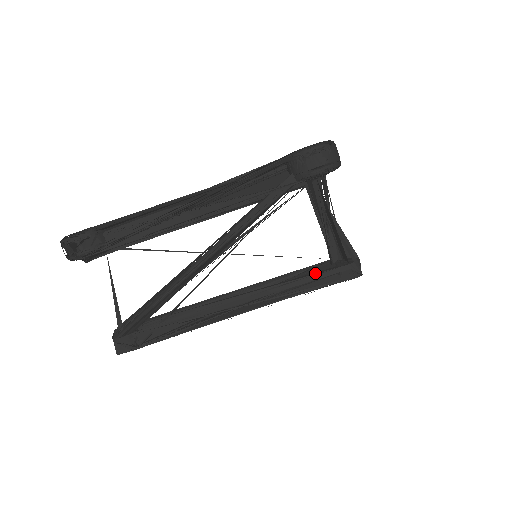
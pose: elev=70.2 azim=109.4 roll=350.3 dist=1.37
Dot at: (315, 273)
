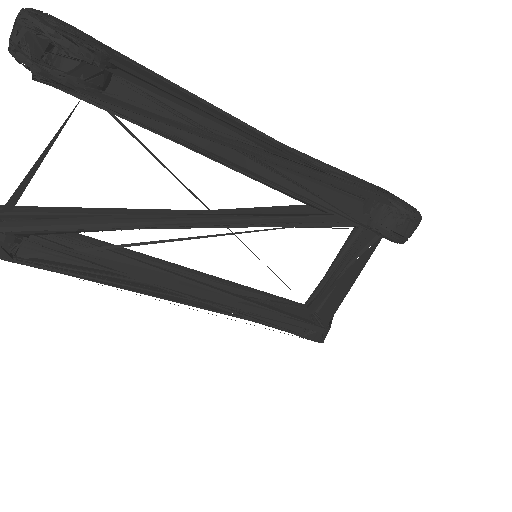
Dot at: (292, 315)
